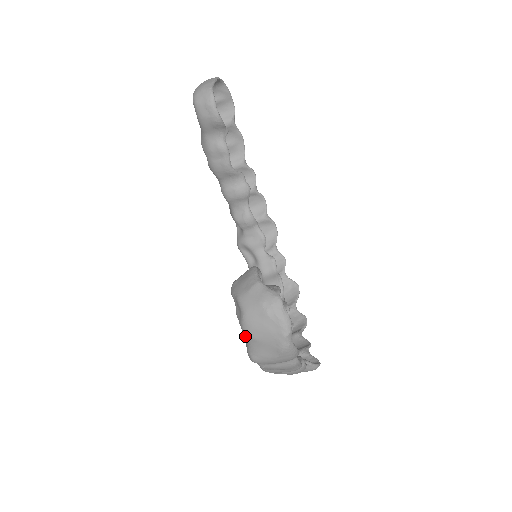
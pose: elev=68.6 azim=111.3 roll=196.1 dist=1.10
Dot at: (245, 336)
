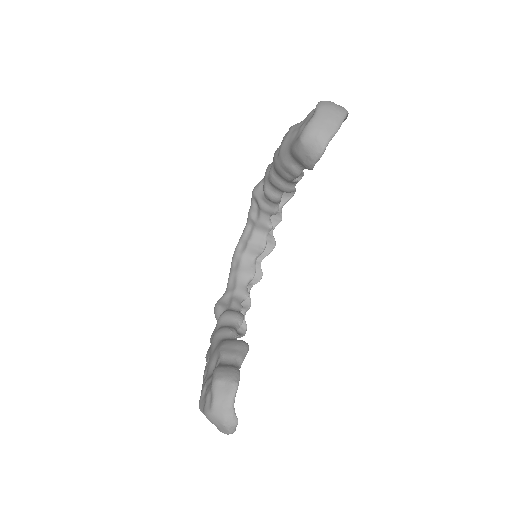
Dot at: (204, 411)
